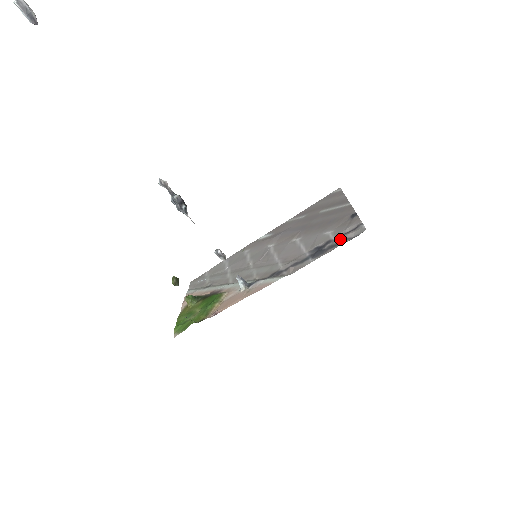
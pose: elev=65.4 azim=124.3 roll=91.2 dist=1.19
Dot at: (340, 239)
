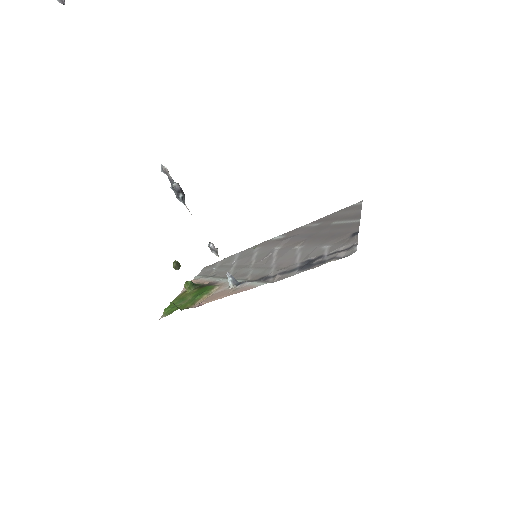
Dot at: (330, 256)
